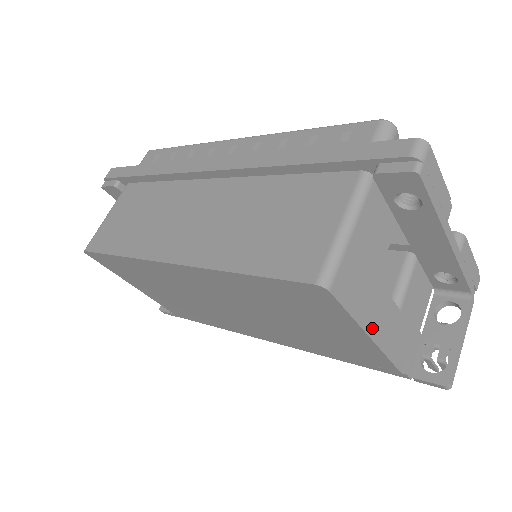
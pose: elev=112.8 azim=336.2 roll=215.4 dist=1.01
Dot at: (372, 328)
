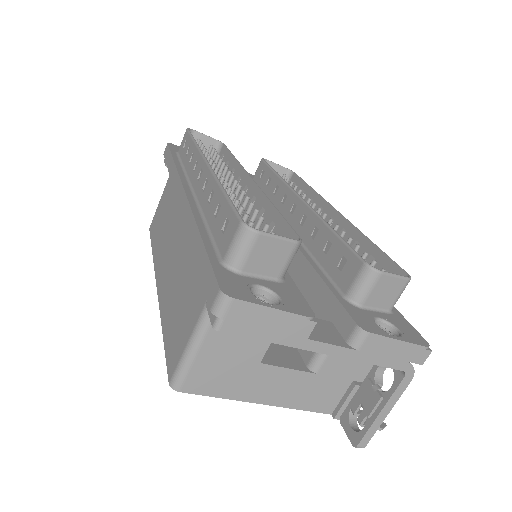
Dot at: (262, 397)
